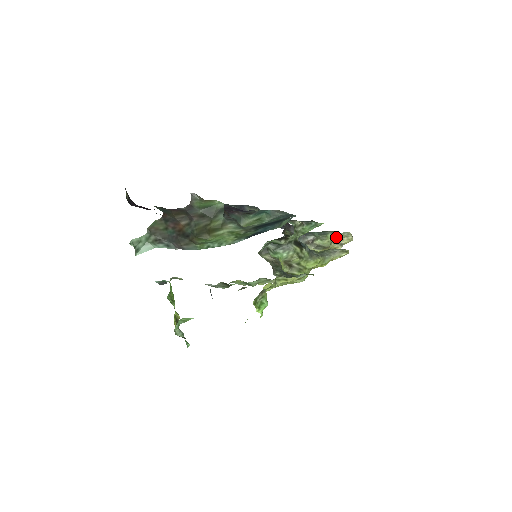
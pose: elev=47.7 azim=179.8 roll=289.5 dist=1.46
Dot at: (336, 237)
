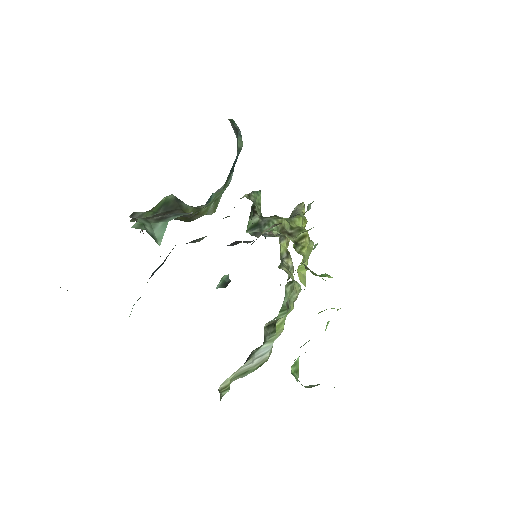
Dot at: occluded
